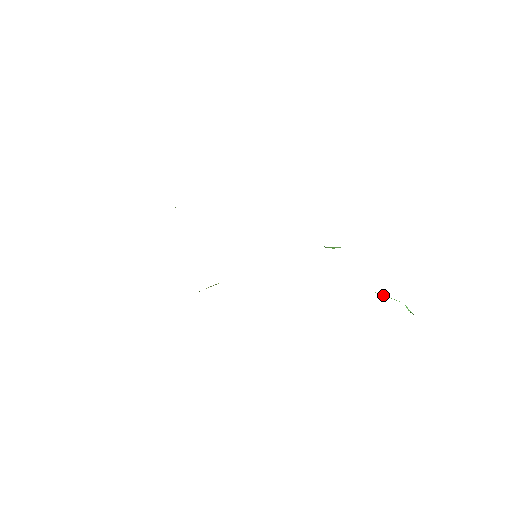
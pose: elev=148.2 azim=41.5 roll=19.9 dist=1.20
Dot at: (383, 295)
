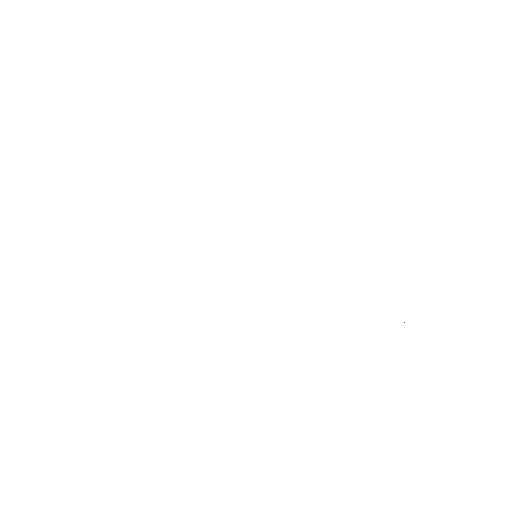
Dot at: occluded
